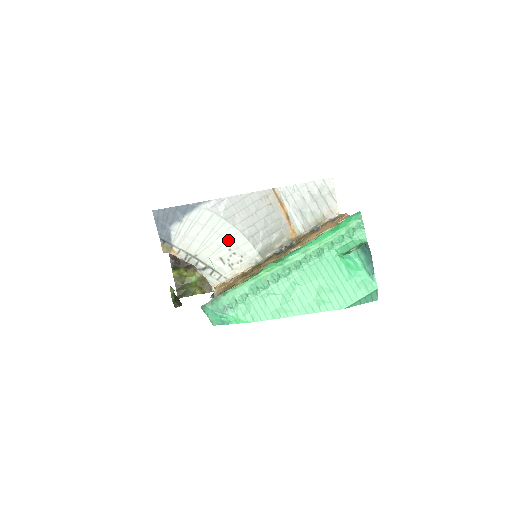
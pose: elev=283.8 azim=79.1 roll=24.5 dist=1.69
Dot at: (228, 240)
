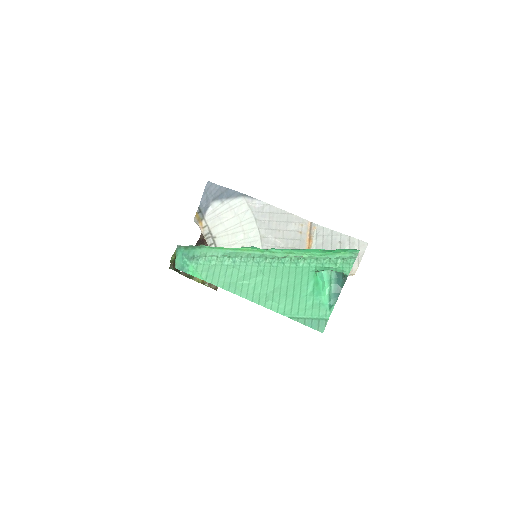
Dot at: (247, 238)
